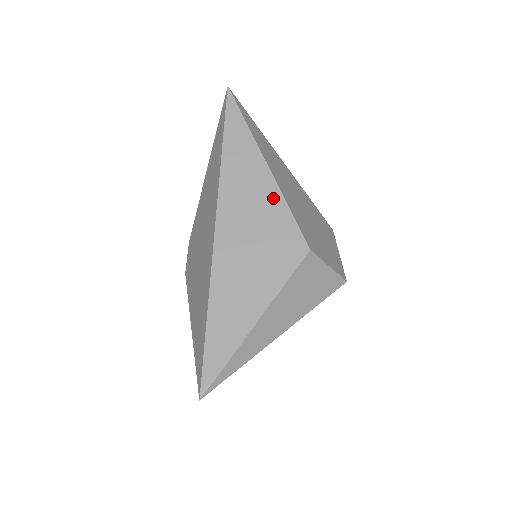
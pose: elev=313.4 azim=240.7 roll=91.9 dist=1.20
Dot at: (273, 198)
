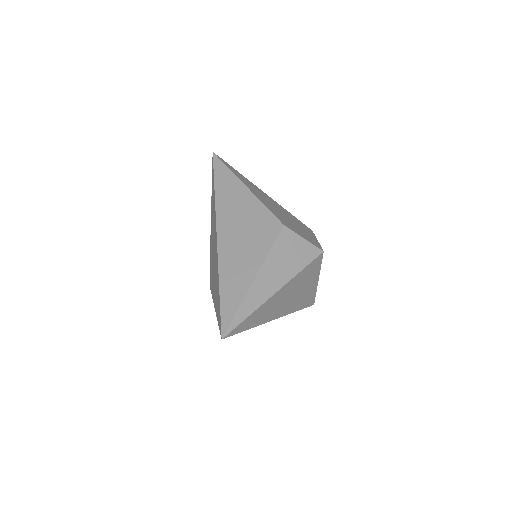
Dot at: (252, 202)
